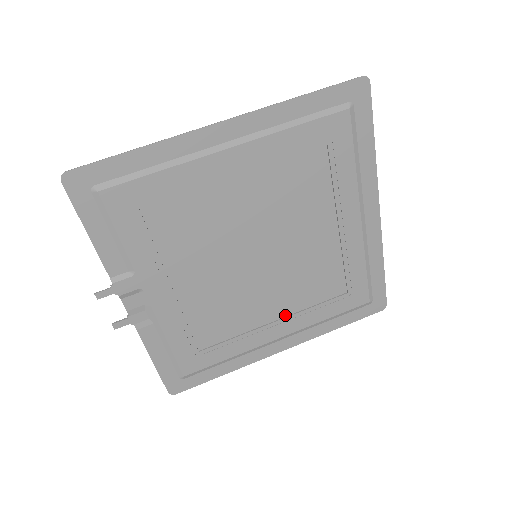
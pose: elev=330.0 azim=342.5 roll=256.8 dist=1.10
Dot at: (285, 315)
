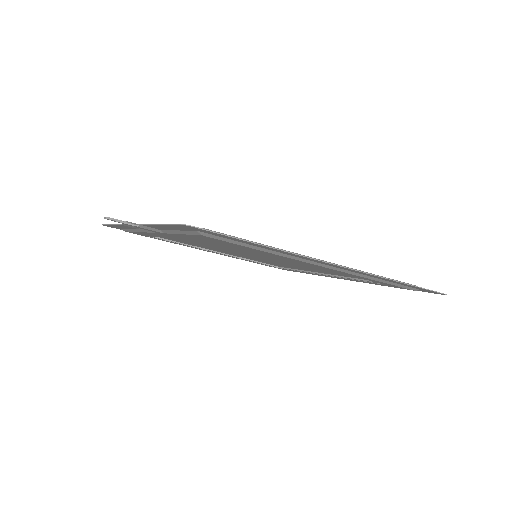
Dot at: occluded
